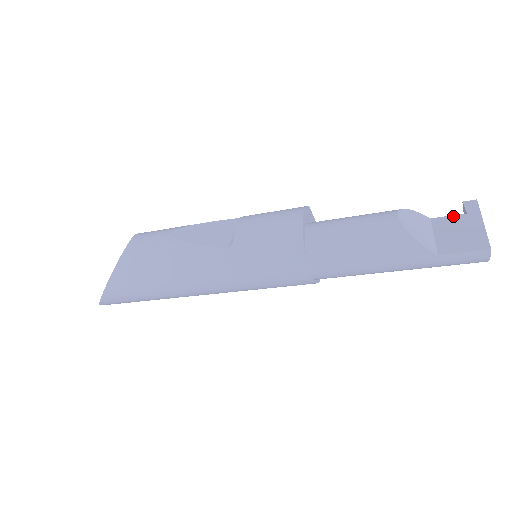
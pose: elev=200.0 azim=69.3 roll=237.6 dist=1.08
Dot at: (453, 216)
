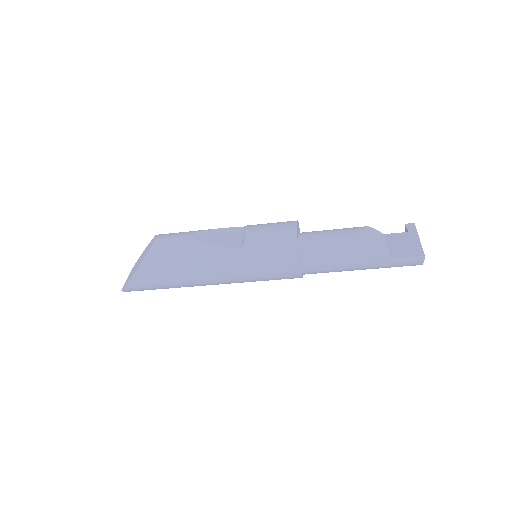
Dot at: (399, 233)
